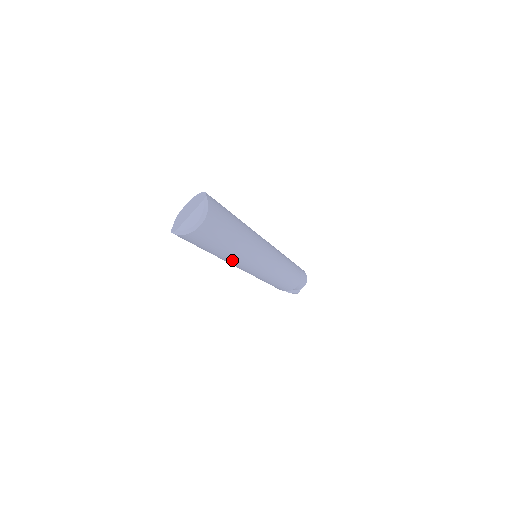
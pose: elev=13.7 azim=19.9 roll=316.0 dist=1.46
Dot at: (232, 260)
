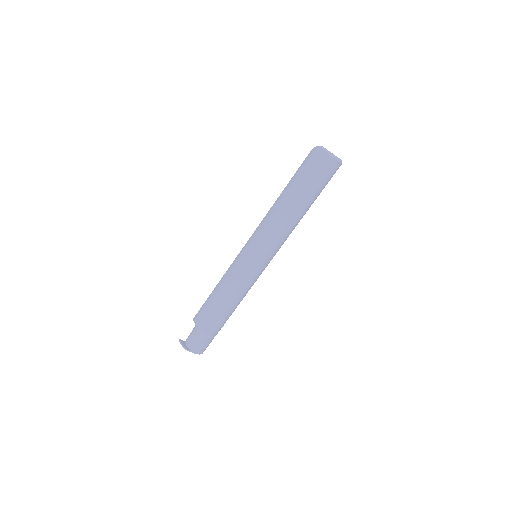
Dot at: (279, 213)
